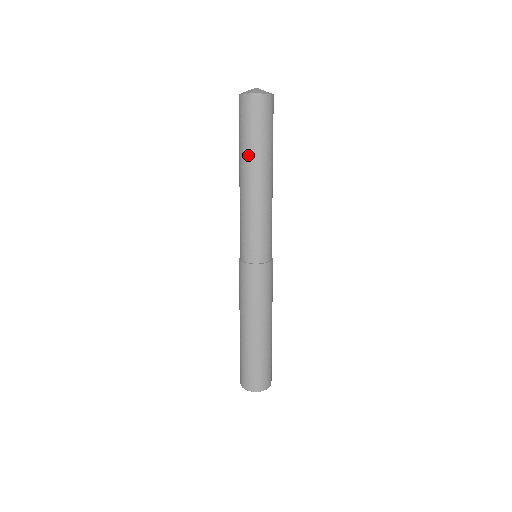
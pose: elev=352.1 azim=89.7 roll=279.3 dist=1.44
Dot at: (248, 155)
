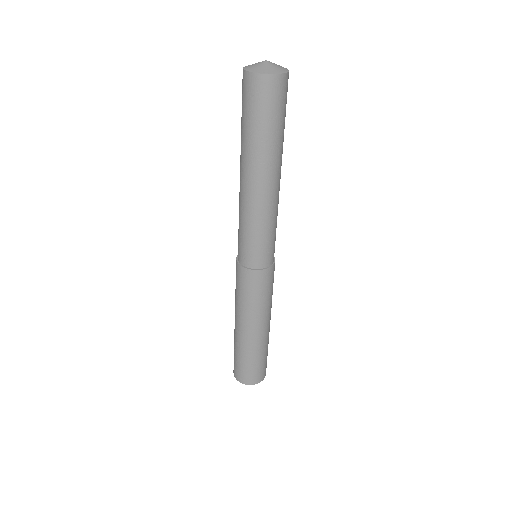
Dot at: (253, 150)
